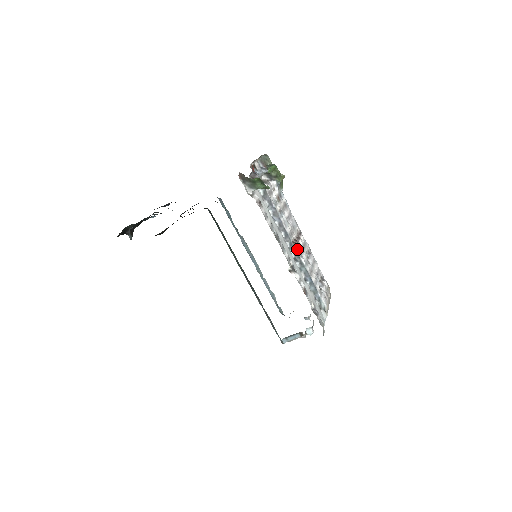
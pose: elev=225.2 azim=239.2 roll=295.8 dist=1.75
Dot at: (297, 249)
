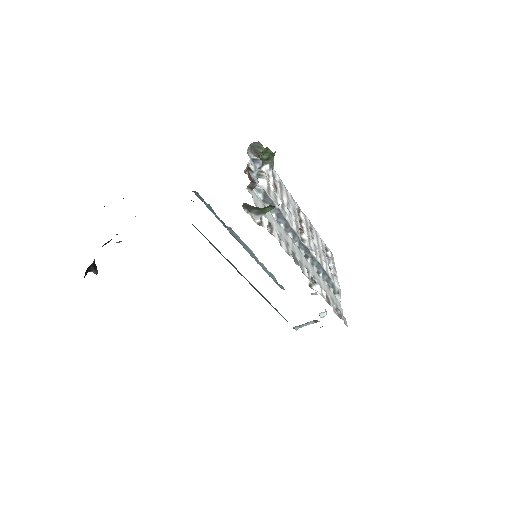
Dot at: (306, 243)
